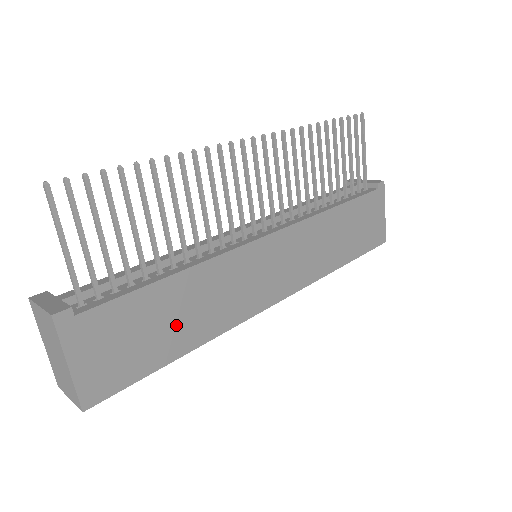
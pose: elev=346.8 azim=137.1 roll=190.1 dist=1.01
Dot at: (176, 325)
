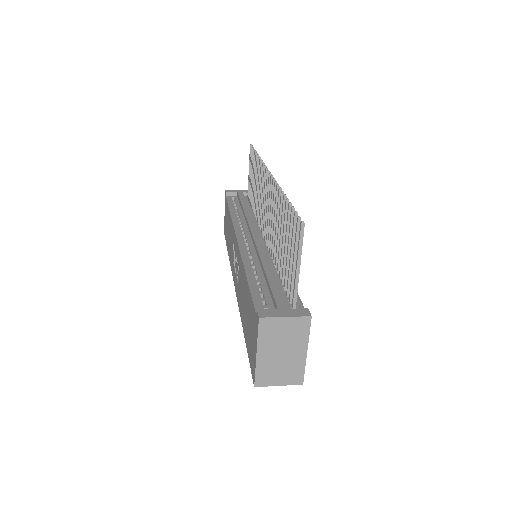
Dot at: occluded
